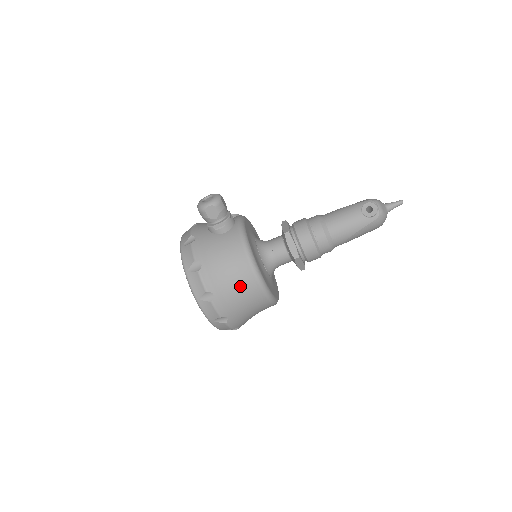
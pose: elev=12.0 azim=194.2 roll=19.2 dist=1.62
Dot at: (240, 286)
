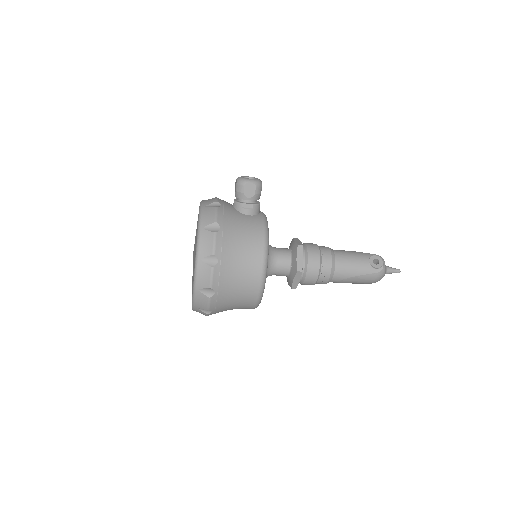
Dot at: (244, 267)
